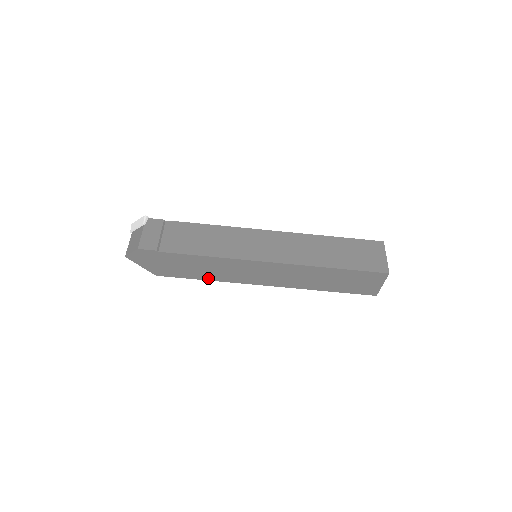
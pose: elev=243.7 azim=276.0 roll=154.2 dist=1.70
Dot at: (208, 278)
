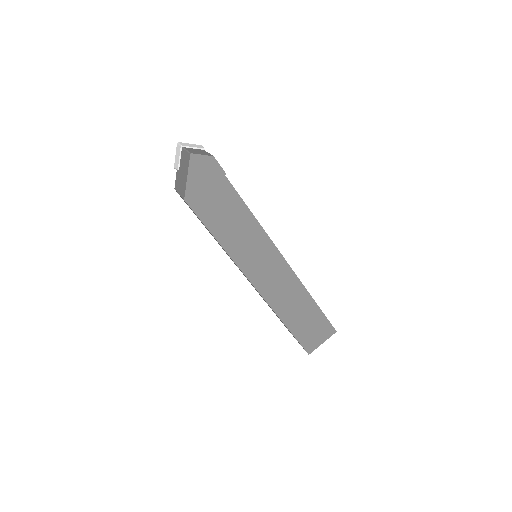
Dot at: (223, 241)
